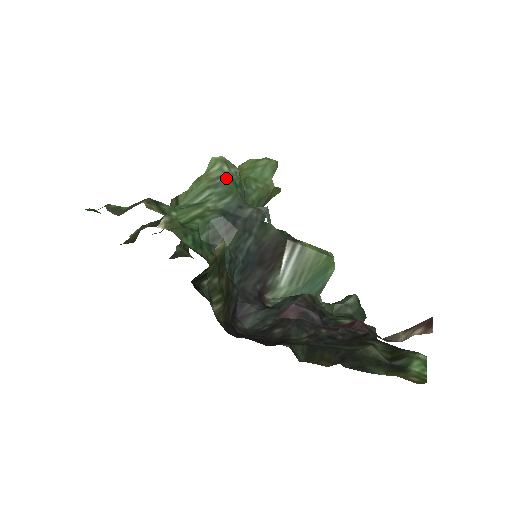
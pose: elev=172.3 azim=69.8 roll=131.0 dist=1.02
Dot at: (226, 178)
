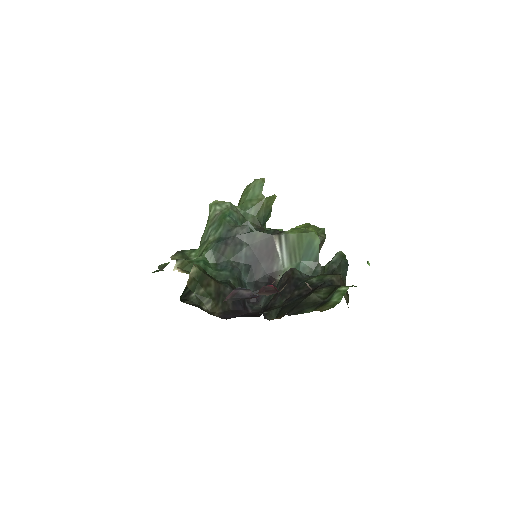
Dot at: (219, 215)
